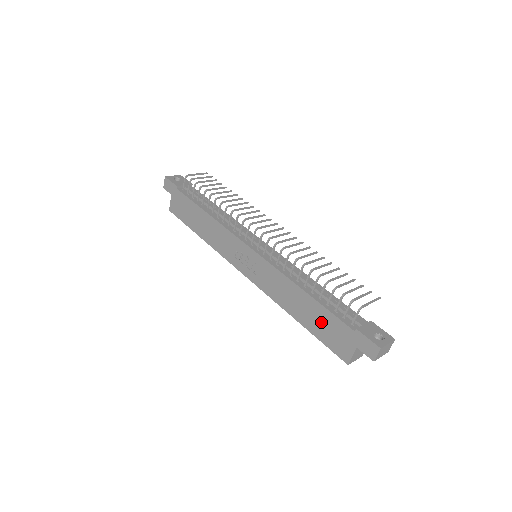
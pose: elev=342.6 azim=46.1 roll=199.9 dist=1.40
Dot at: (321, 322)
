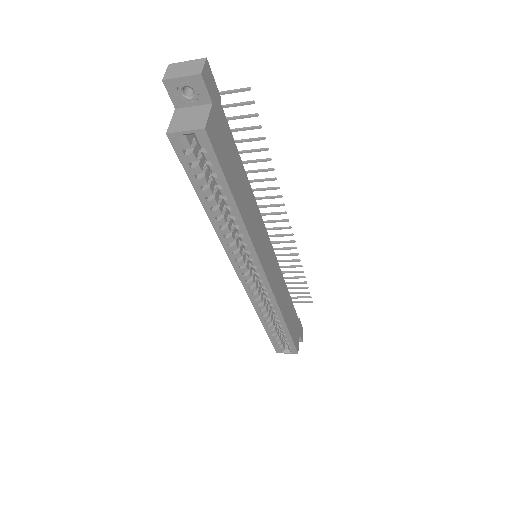
Dot at: occluded
